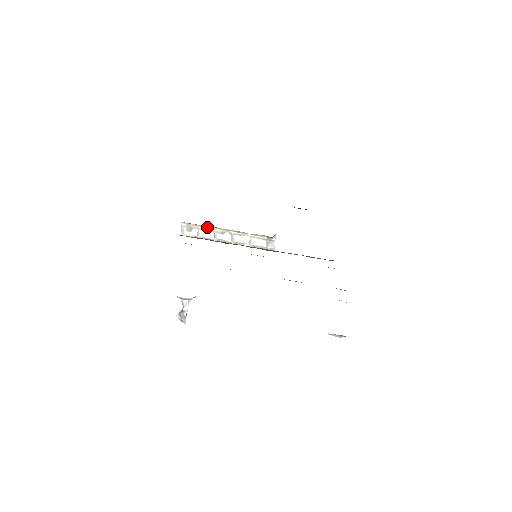
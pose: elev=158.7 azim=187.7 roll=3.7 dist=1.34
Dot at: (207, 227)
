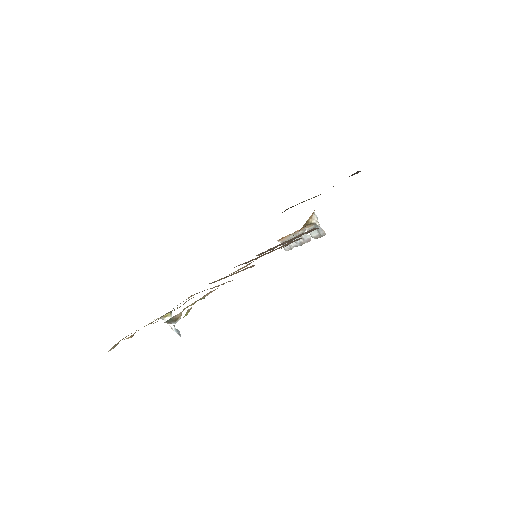
Dot at: (288, 237)
